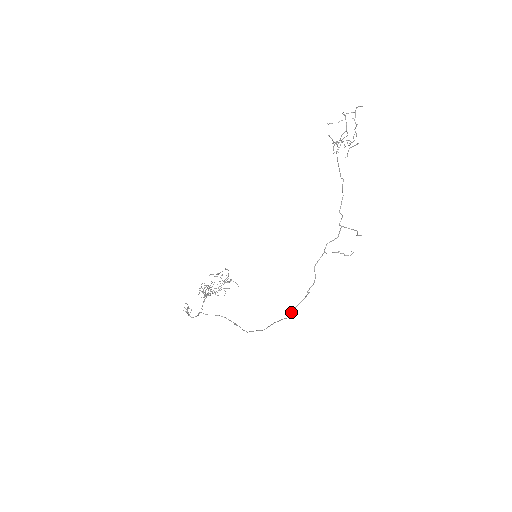
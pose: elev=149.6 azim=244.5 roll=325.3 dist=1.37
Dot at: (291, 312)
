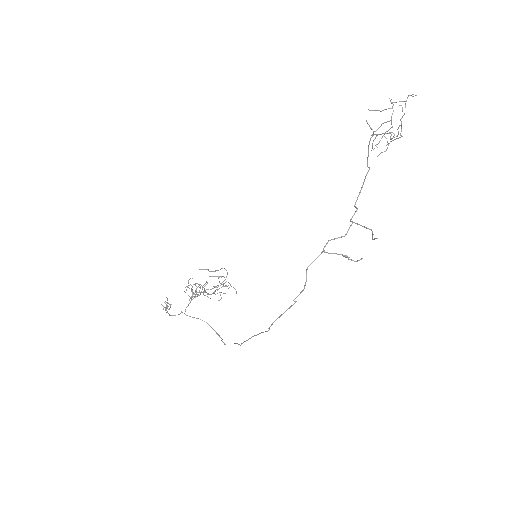
Dot at: (271, 324)
